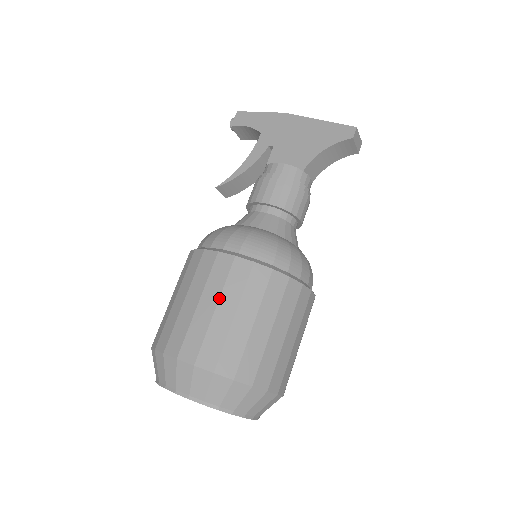
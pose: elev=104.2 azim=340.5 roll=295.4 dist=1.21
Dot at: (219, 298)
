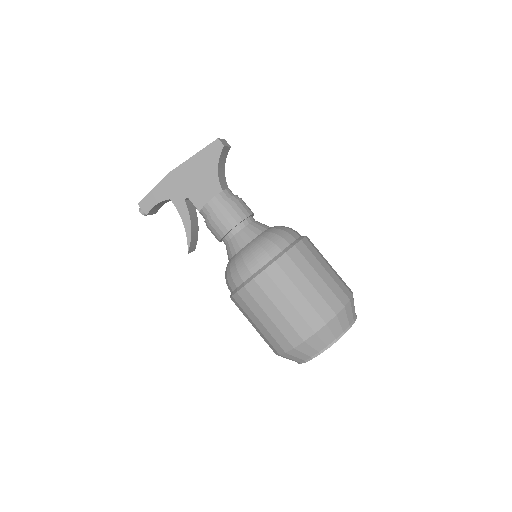
Dot at: (284, 295)
